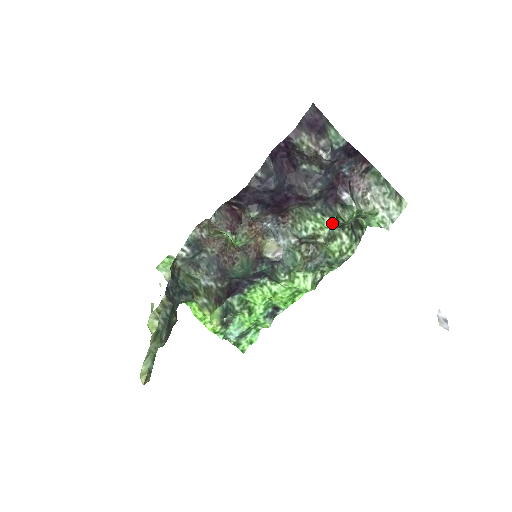
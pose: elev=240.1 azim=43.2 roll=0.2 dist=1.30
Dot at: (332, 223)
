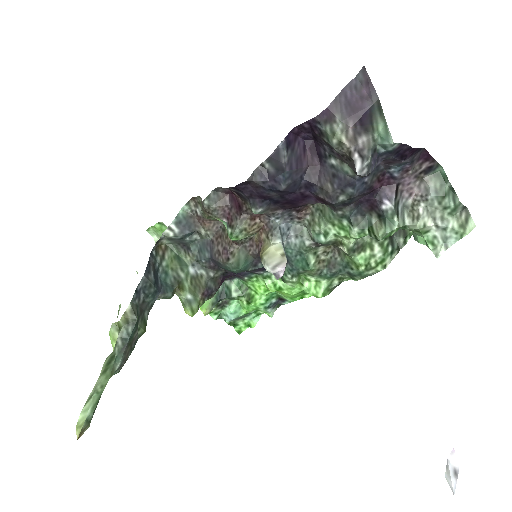
Dot at: (361, 235)
